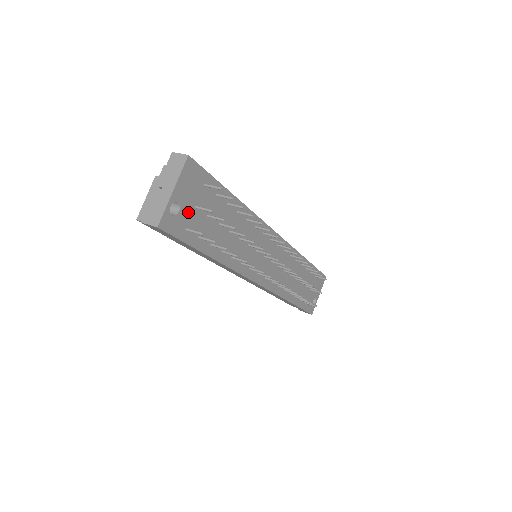
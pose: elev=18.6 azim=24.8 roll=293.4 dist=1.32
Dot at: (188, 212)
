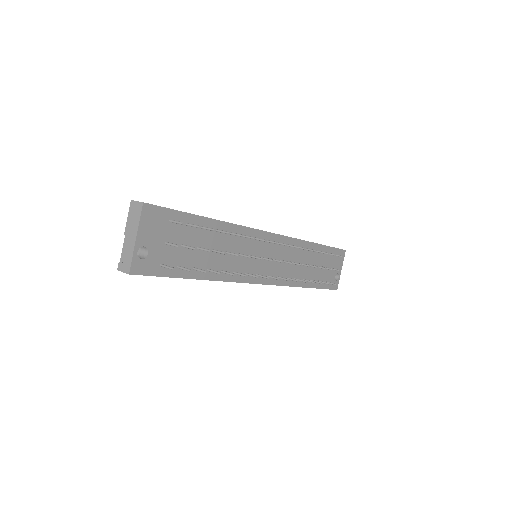
Dot at: (159, 250)
